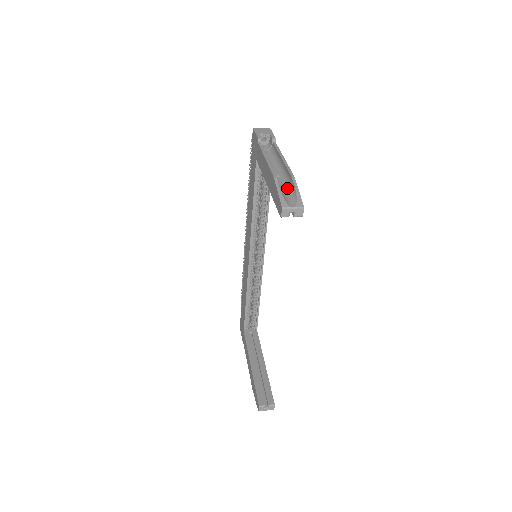
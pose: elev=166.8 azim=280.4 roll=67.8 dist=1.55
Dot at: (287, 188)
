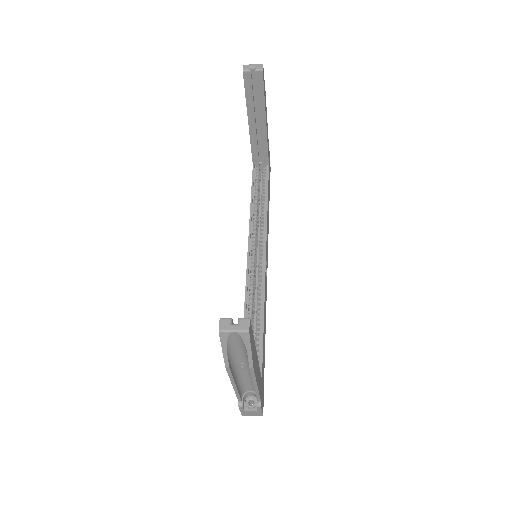
Dot at: occluded
